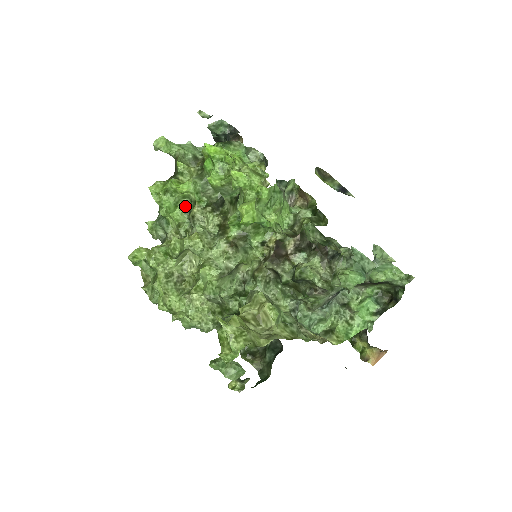
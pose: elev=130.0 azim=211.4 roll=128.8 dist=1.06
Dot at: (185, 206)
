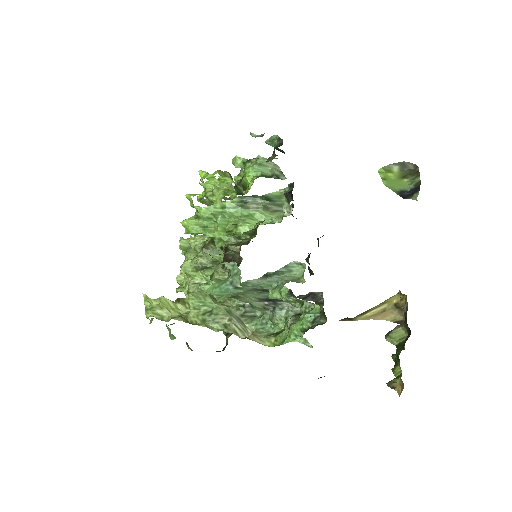
Dot at: occluded
